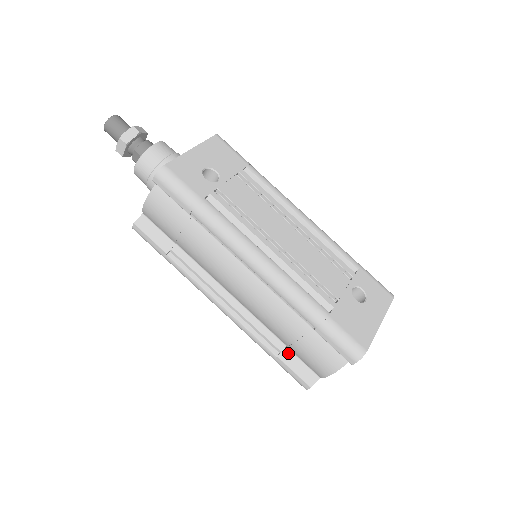
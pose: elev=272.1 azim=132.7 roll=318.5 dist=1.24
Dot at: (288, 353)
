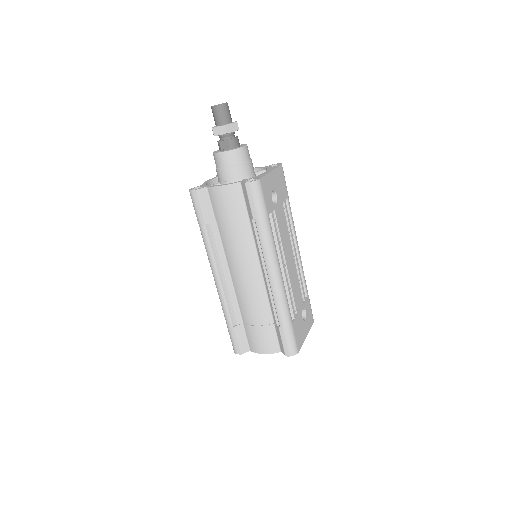
Dot at: (241, 328)
